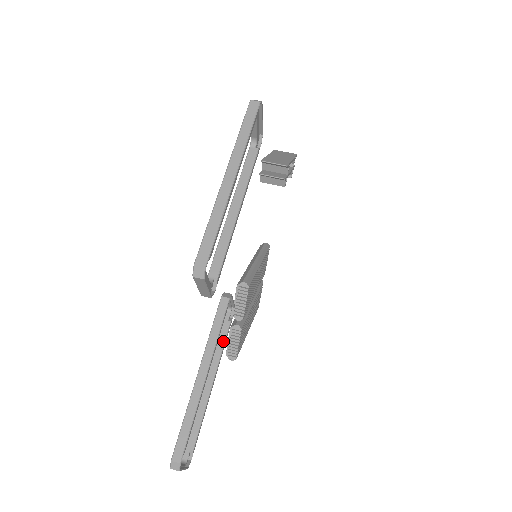
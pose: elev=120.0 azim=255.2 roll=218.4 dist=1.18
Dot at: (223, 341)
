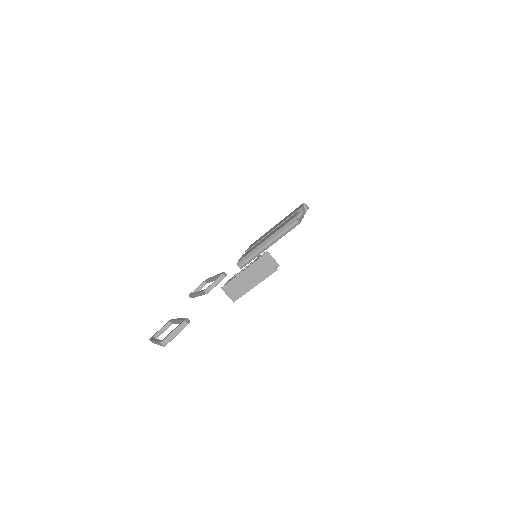
Dot at: occluded
